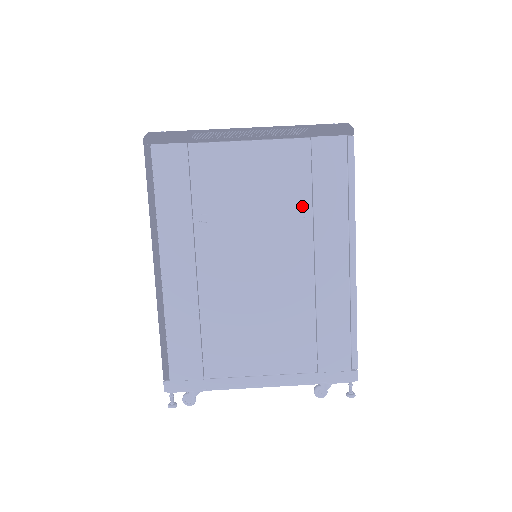
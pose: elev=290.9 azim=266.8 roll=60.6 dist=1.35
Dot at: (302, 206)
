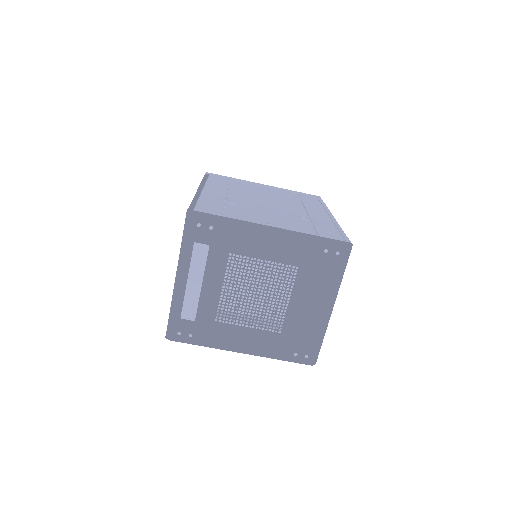
Dot at: occluded
